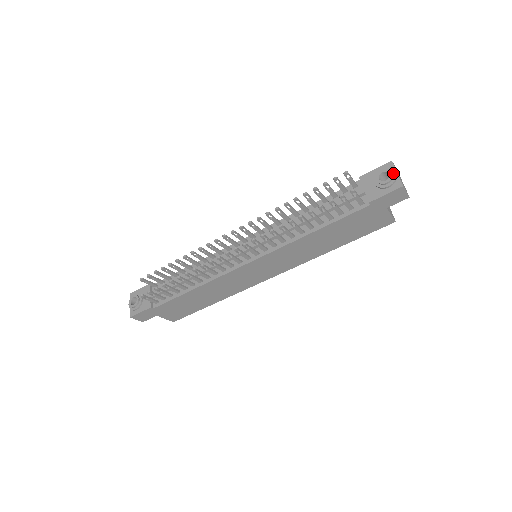
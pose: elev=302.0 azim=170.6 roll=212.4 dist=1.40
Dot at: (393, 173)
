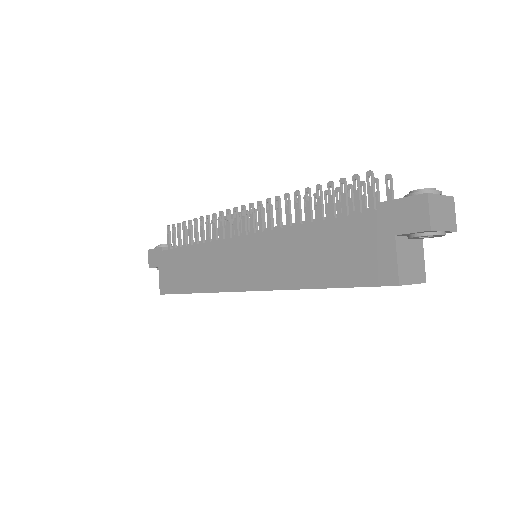
Dot at: (435, 191)
